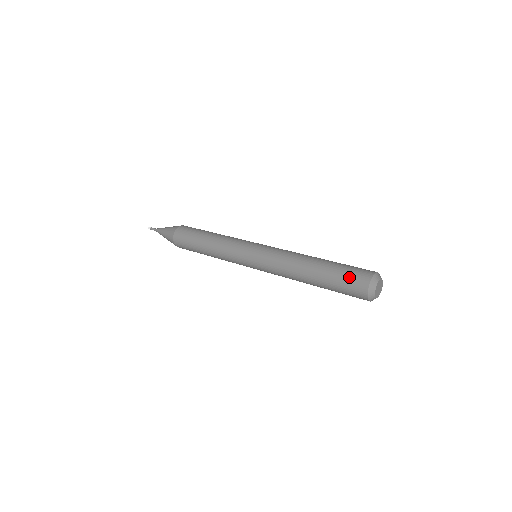
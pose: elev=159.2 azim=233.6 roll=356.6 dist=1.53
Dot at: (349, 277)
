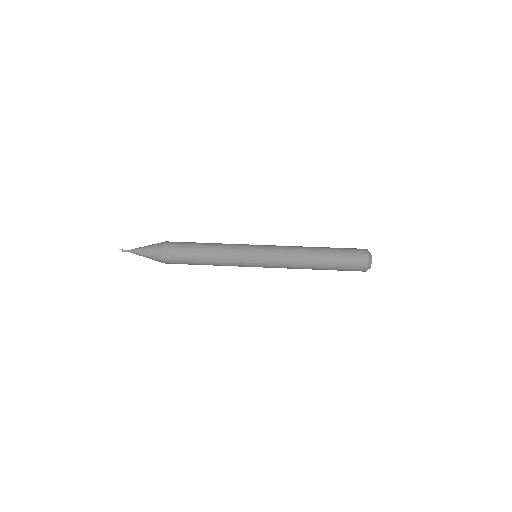
Dot at: (351, 257)
